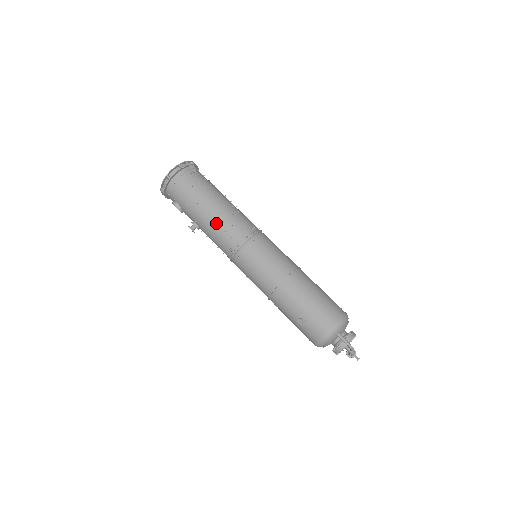
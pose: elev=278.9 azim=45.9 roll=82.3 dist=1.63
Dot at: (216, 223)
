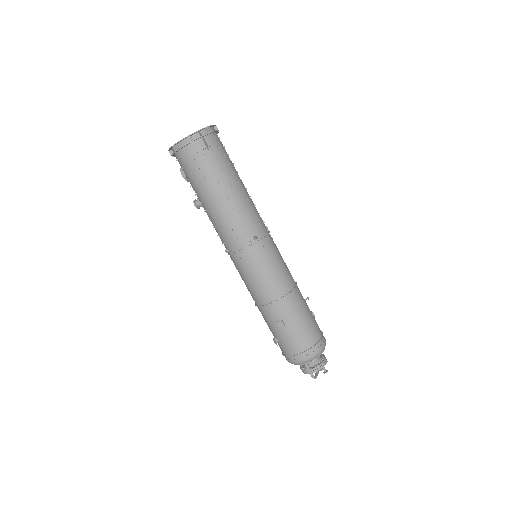
Dot at: (217, 220)
